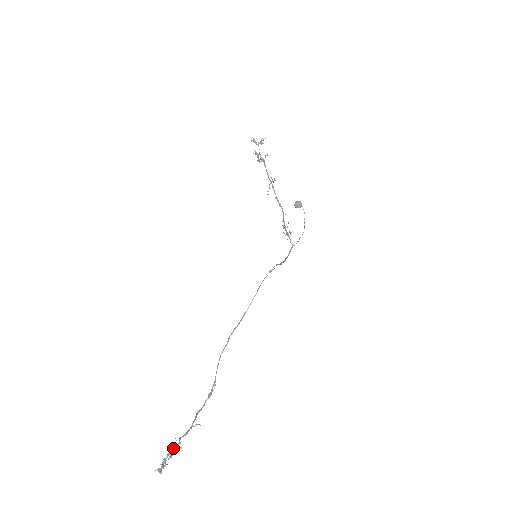
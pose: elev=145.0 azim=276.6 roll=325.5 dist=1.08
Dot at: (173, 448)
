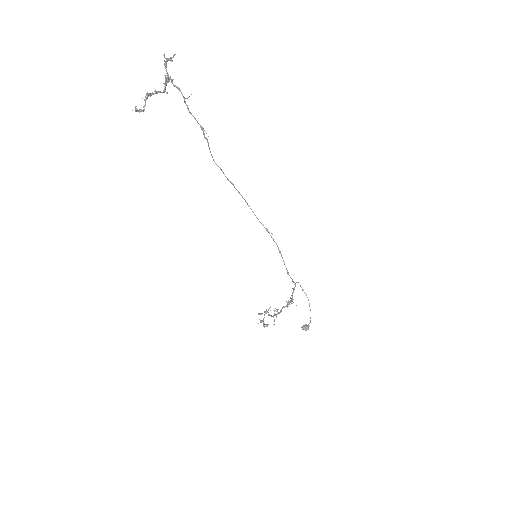
Dot at: (170, 60)
